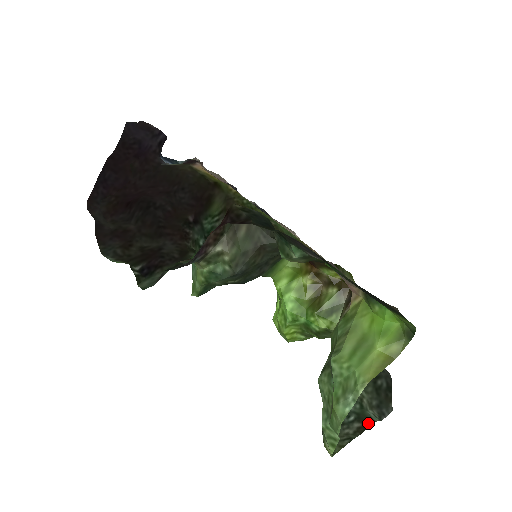
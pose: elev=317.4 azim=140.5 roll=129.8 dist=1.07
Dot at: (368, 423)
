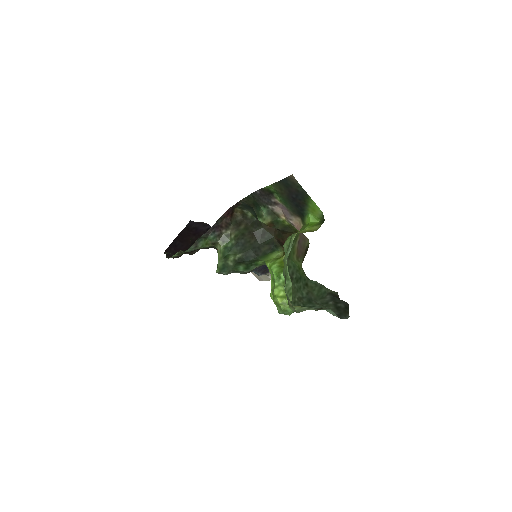
Dot at: (325, 308)
